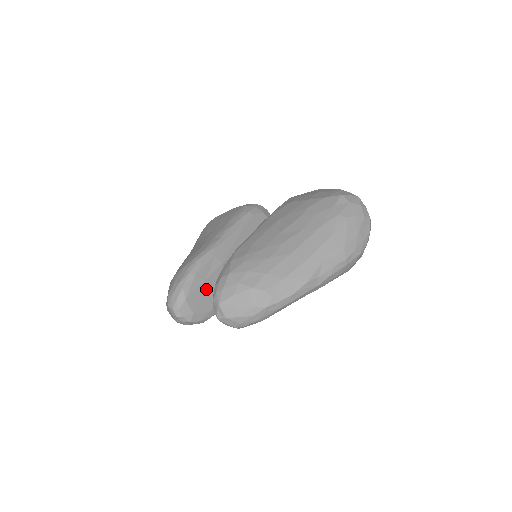
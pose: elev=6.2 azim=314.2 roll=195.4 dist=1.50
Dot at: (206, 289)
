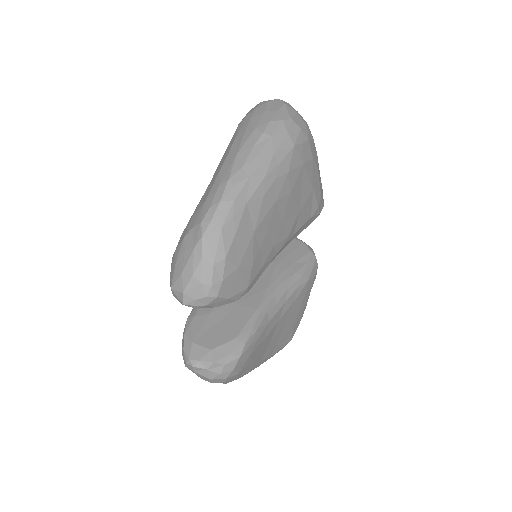
Dot at: (216, 320)
